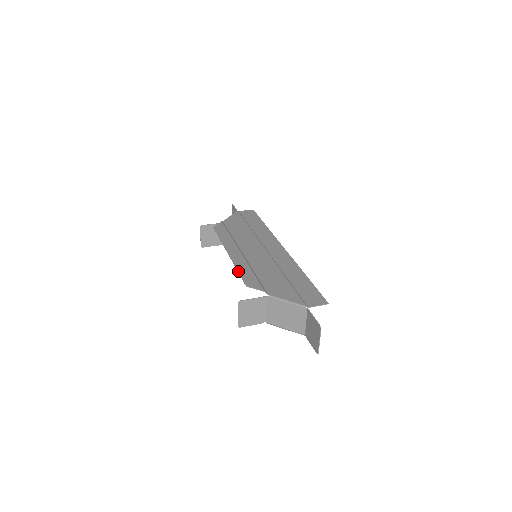
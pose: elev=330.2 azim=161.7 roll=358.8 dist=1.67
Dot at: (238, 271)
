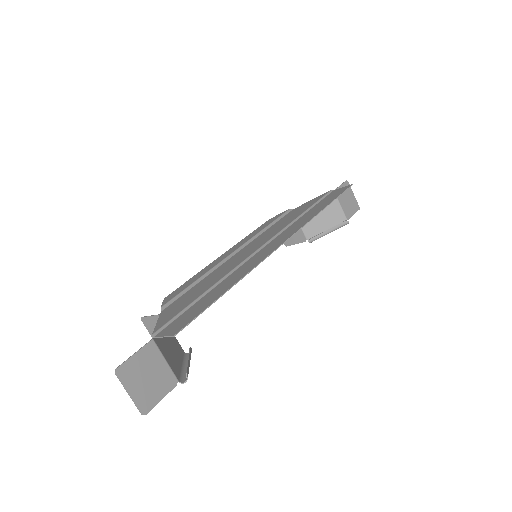
Dot at: (191, 278)
